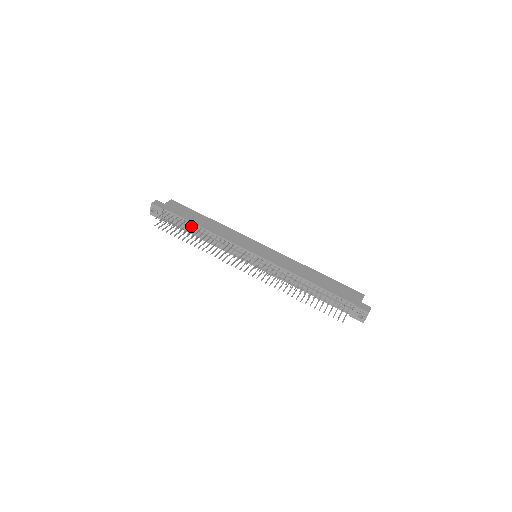
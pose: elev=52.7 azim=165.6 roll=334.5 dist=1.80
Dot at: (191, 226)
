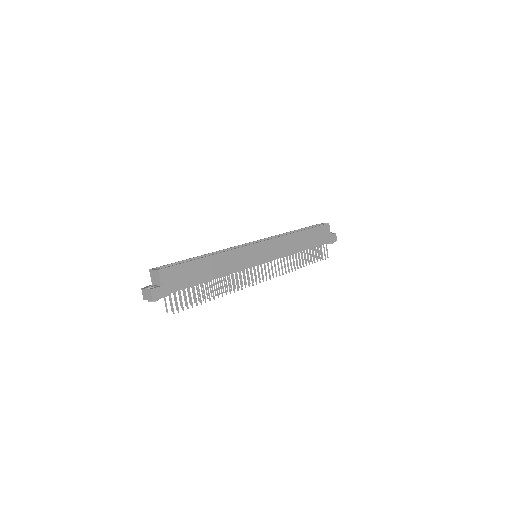
Dot at: (203, 287)
